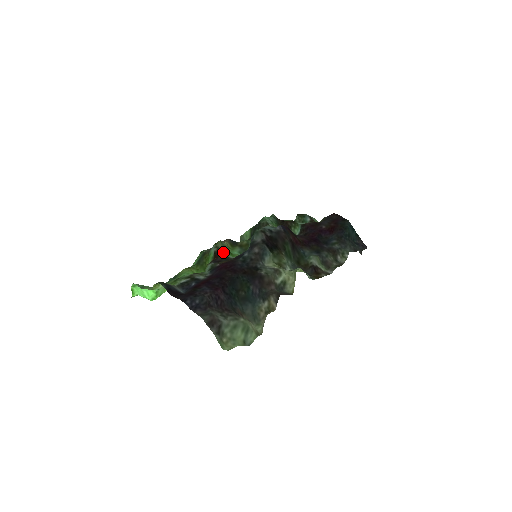
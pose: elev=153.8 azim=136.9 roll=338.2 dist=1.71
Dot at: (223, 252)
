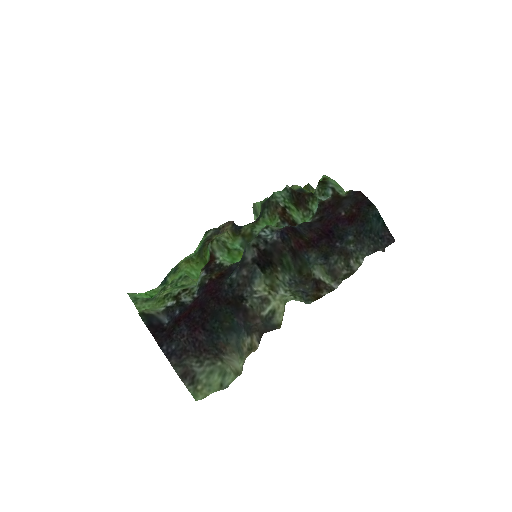
Dot at: (218, 254)
